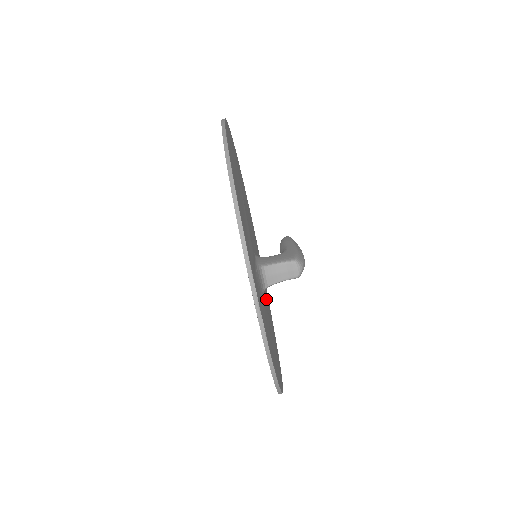
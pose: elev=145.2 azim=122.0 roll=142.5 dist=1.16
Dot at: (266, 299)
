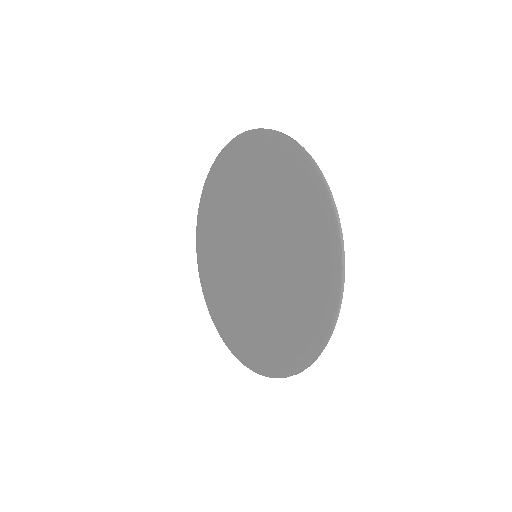
Dot at: occluded
